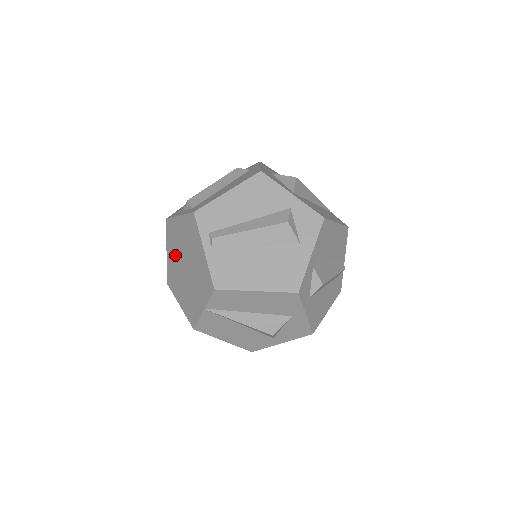
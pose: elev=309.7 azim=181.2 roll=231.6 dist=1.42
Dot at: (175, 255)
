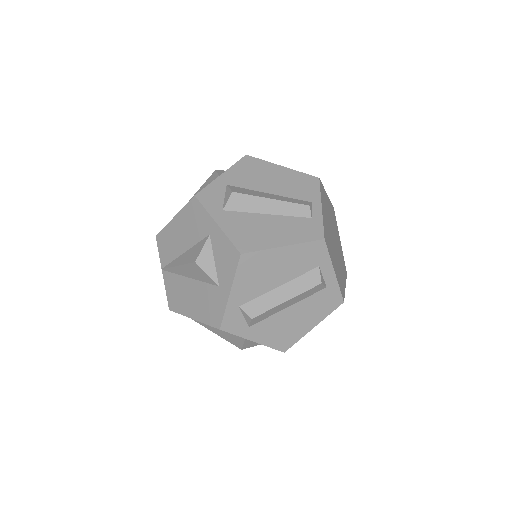
Dot at: occluded
